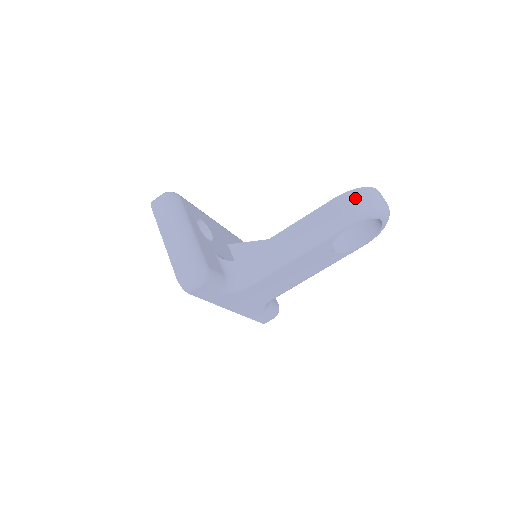
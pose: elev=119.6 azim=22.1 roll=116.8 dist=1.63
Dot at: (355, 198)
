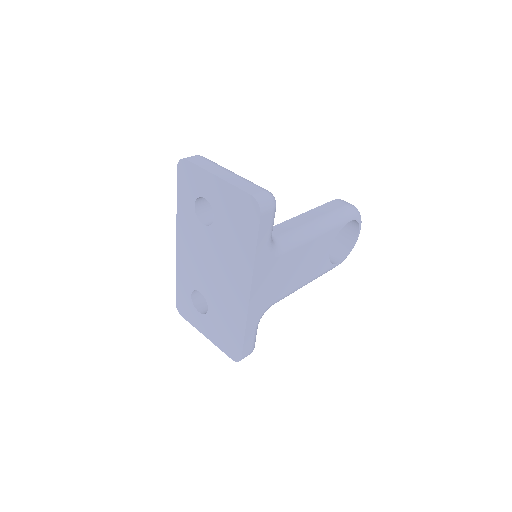
Dot at: occluded
